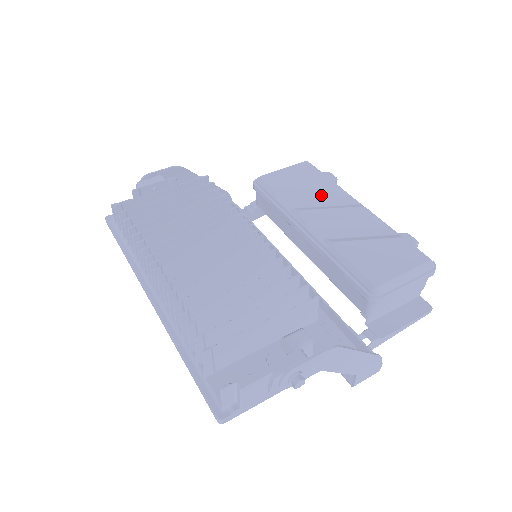
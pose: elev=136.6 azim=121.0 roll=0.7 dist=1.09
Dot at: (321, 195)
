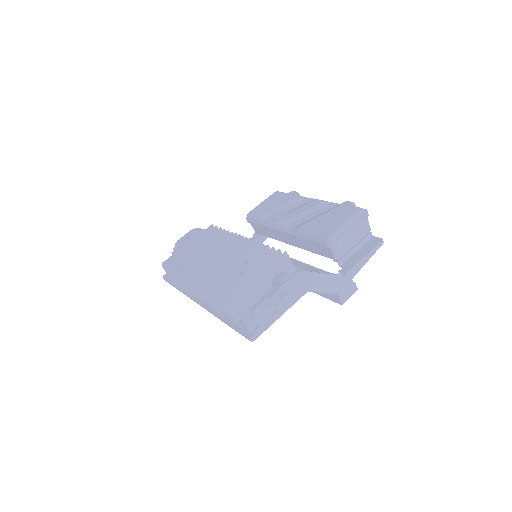
Dot at: (288, 206)
